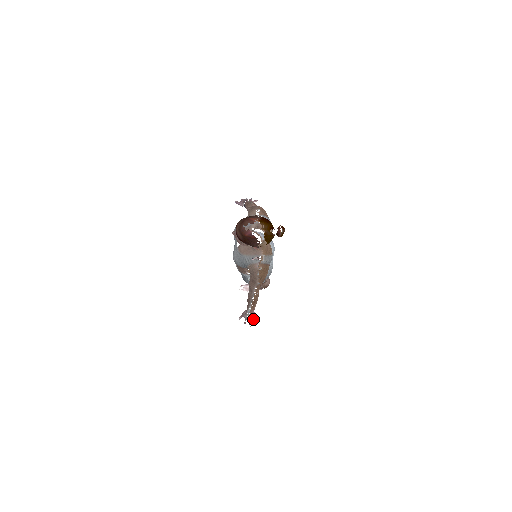
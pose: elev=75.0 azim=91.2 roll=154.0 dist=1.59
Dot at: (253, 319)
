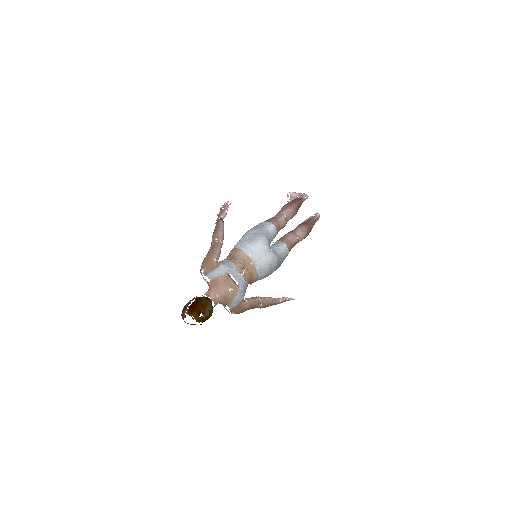
Dot at: (288, 300)
